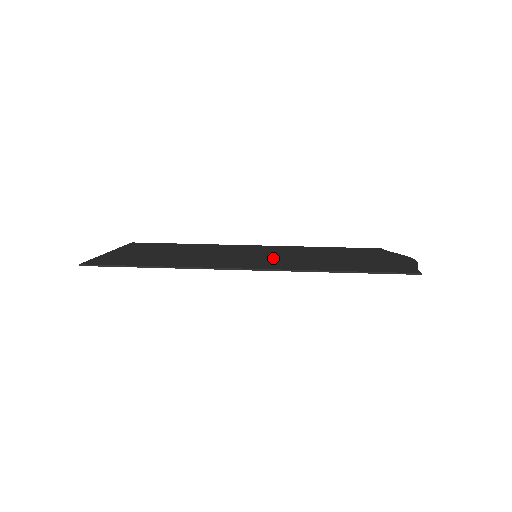
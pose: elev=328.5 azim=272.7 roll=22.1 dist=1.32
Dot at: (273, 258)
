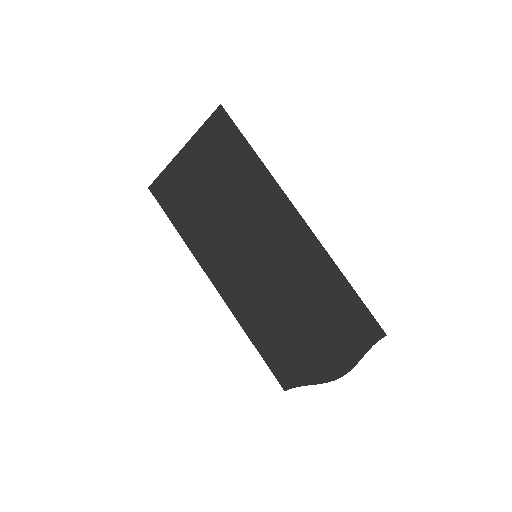
Dot at: (254, 277)
